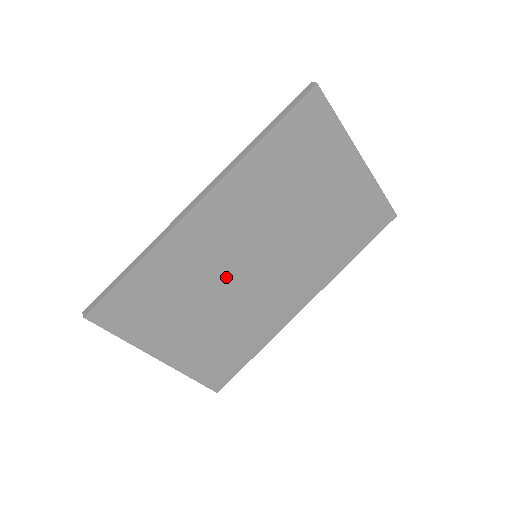
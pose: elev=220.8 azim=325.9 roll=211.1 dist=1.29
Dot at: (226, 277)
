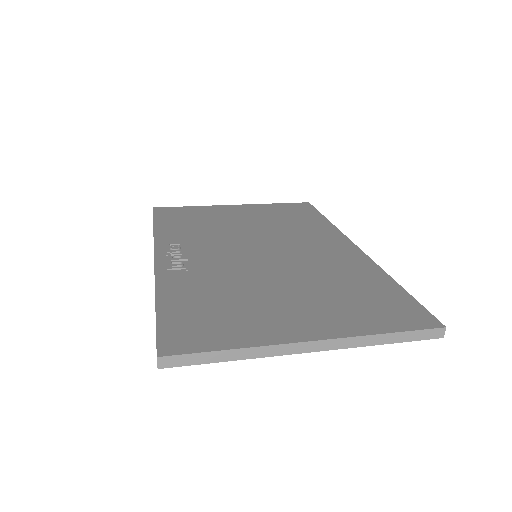
Dot at: occluded
